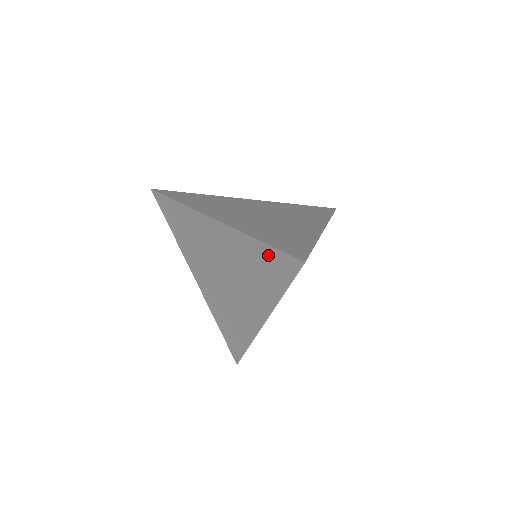
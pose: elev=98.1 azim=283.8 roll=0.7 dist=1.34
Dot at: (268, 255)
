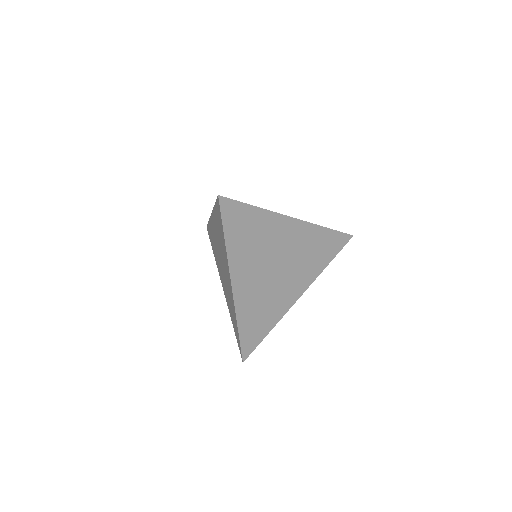
Dot at: (237, 331)
